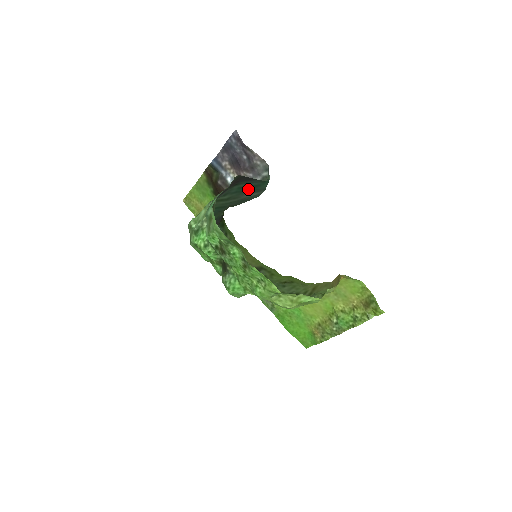
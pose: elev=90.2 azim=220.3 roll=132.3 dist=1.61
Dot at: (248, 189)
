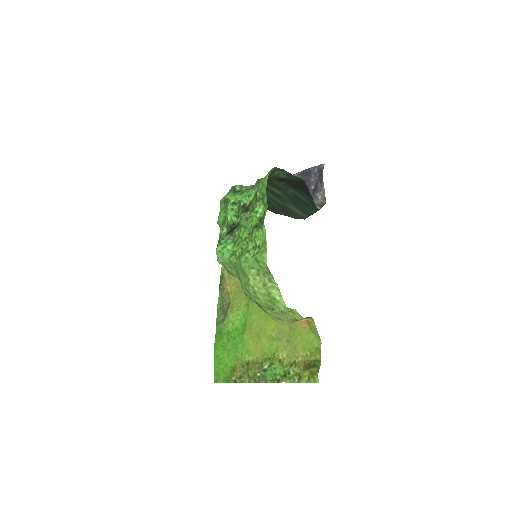
Dot at: (298, 202)
